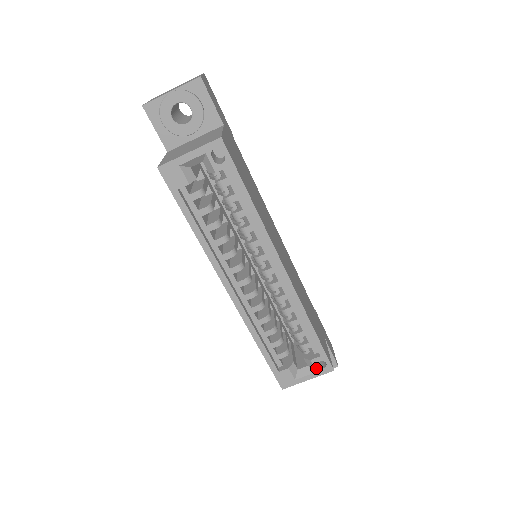
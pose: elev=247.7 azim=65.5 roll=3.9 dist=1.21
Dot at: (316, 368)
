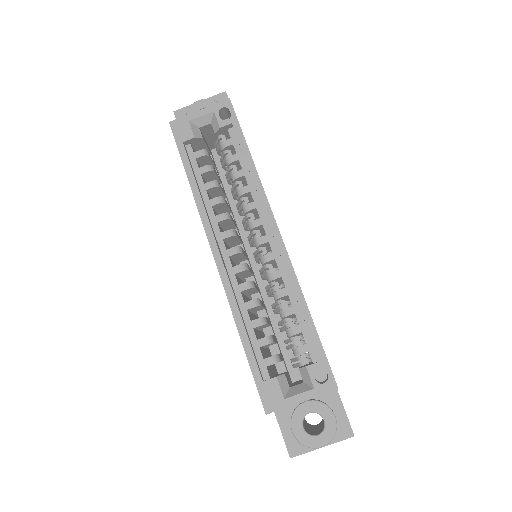
Dot at: (314, 381)
